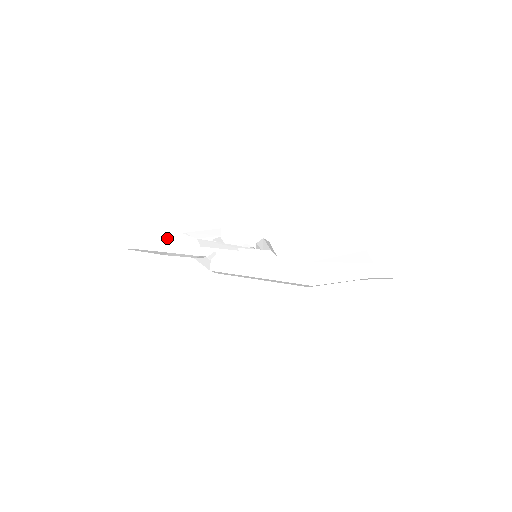
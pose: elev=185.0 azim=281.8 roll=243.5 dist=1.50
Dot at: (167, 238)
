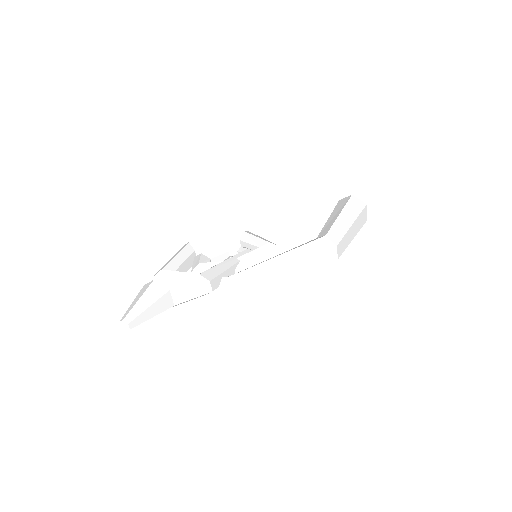
Dot at: (165, 292)
